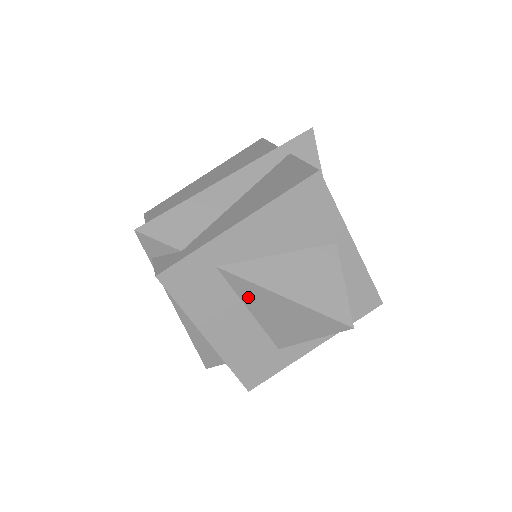
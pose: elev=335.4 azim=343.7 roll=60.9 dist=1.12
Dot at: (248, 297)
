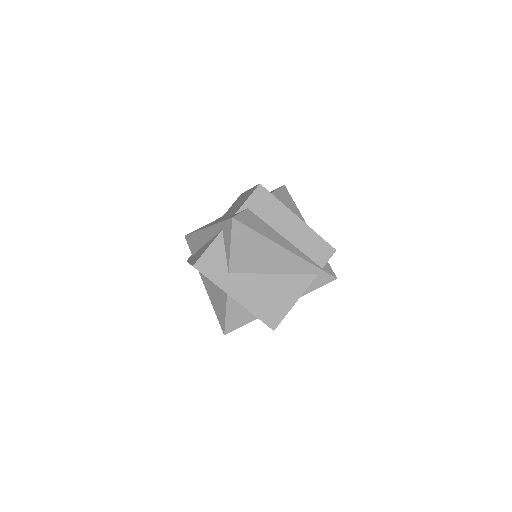
Dot at: occluded
